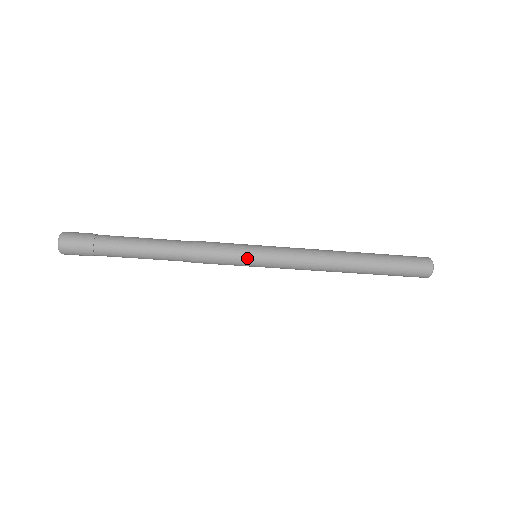
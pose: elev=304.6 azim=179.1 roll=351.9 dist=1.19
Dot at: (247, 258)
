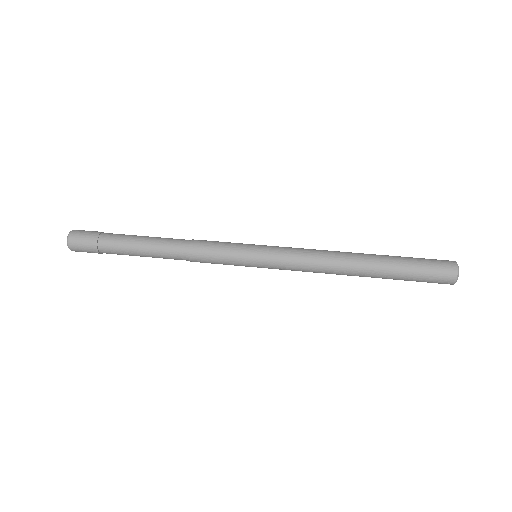
Dot at: (244, 253)
